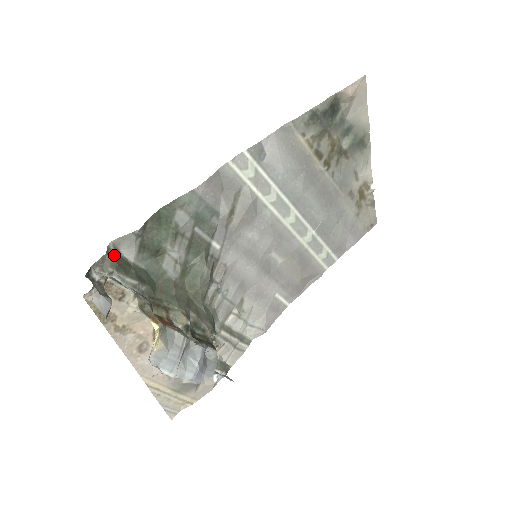
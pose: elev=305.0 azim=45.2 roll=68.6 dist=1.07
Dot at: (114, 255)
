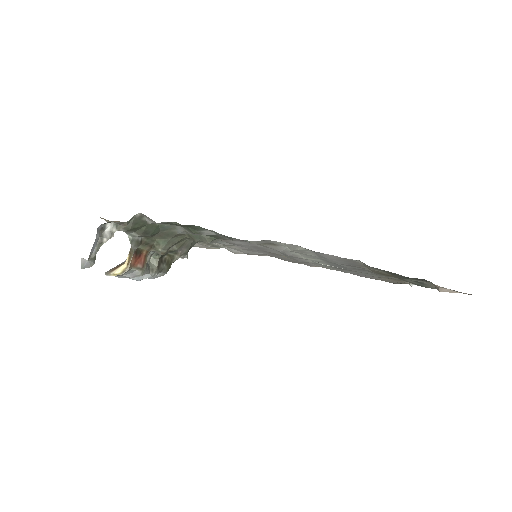
Dot at: (135, 221)
